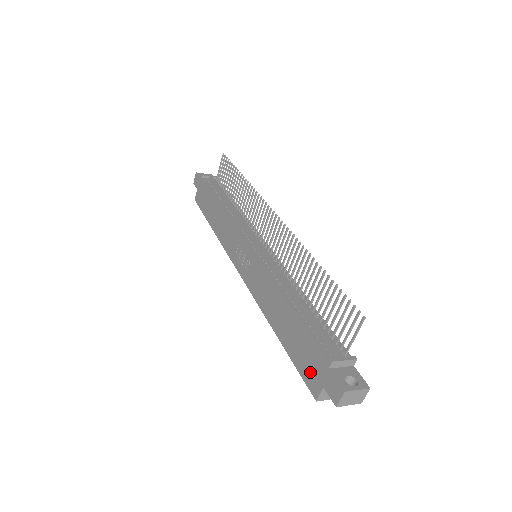
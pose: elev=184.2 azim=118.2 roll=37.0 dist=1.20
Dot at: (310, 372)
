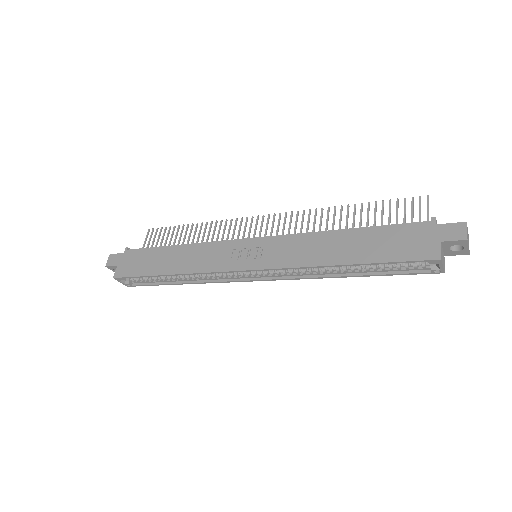
Dot at: (416, 247)
